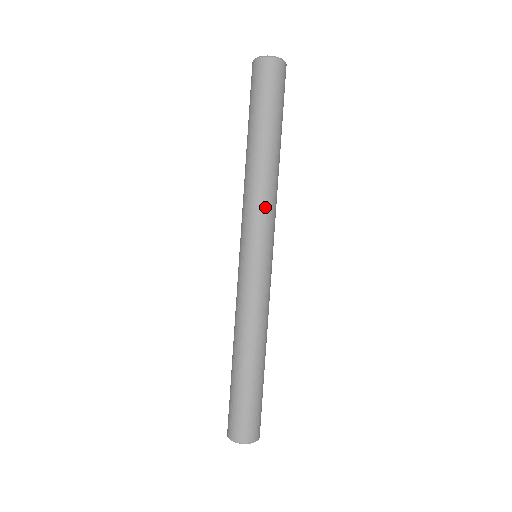
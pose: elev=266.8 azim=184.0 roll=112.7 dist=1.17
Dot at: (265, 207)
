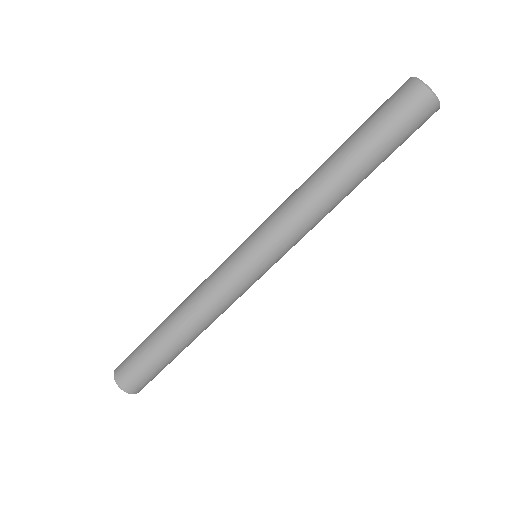
Dot at: (297, 224)
